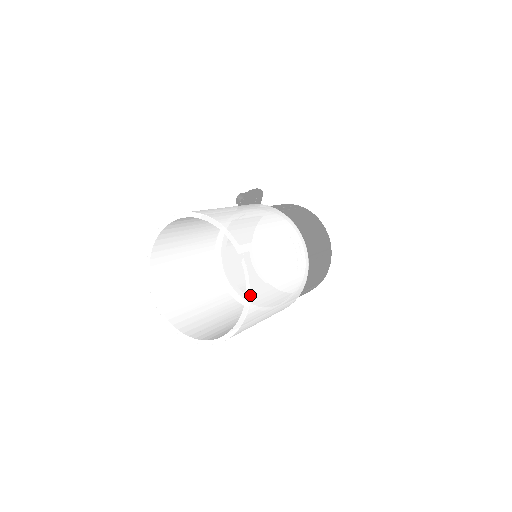
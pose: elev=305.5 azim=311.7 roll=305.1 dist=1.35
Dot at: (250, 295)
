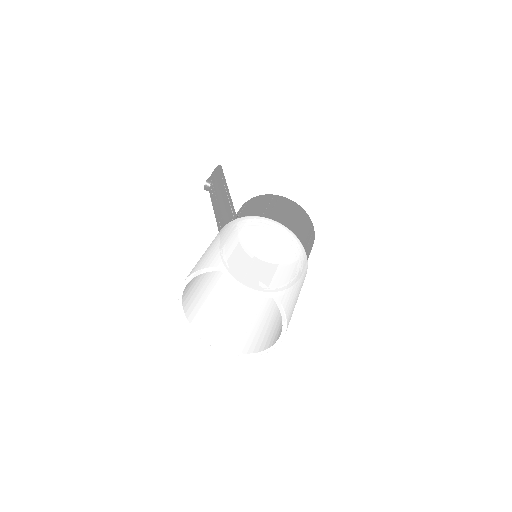
Dot at: (286, 320)
